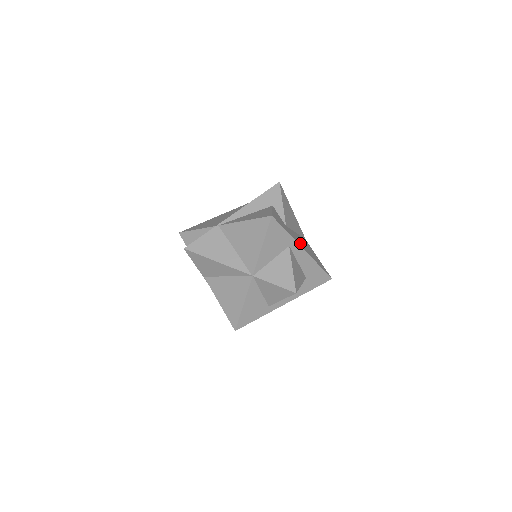
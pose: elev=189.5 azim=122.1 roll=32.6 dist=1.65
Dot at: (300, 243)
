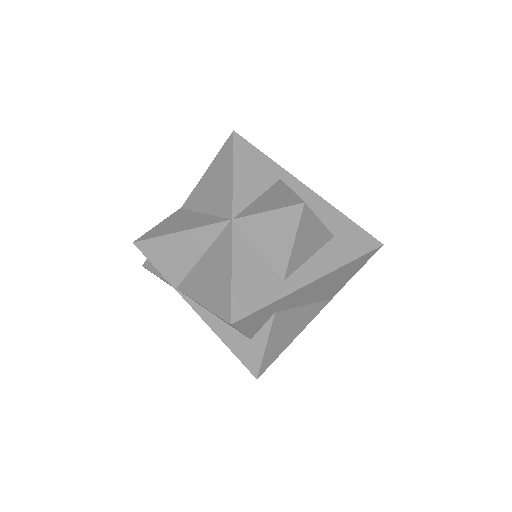
Dot at: occluded
